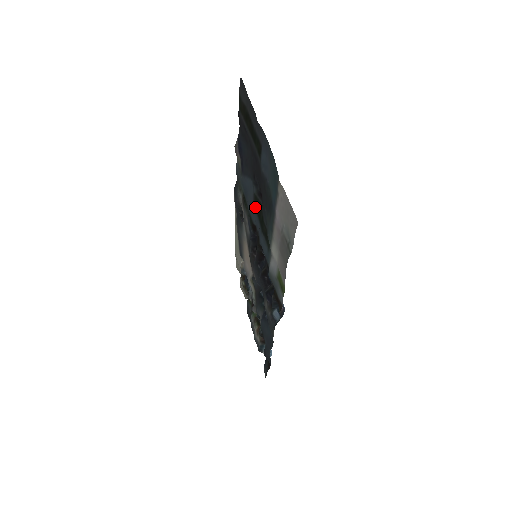
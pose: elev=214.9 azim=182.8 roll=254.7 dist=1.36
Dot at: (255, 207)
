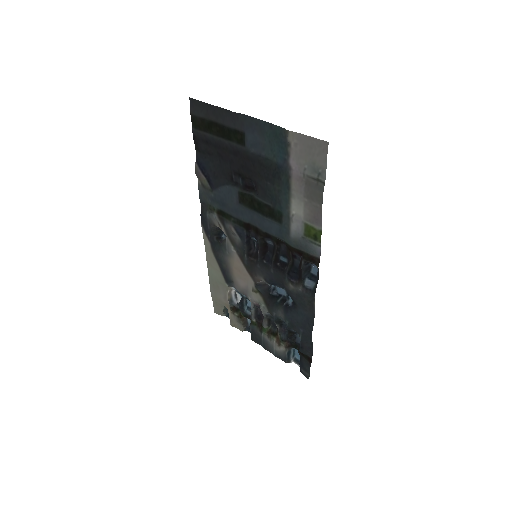
Dot at: (243, 205)
